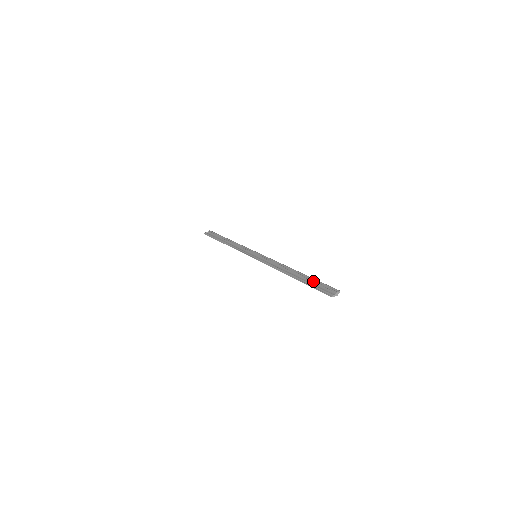
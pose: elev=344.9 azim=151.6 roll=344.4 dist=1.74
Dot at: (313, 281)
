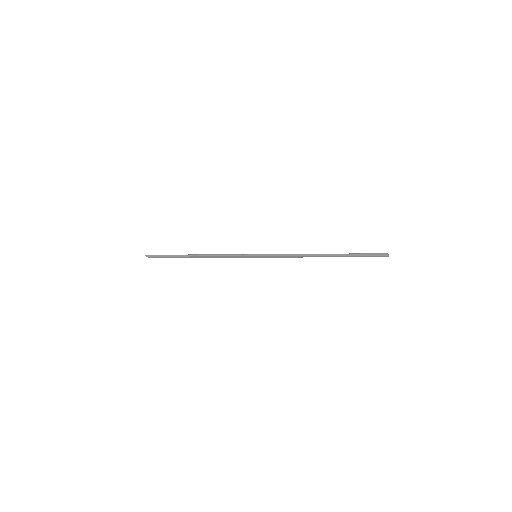
Dot at: occluded
